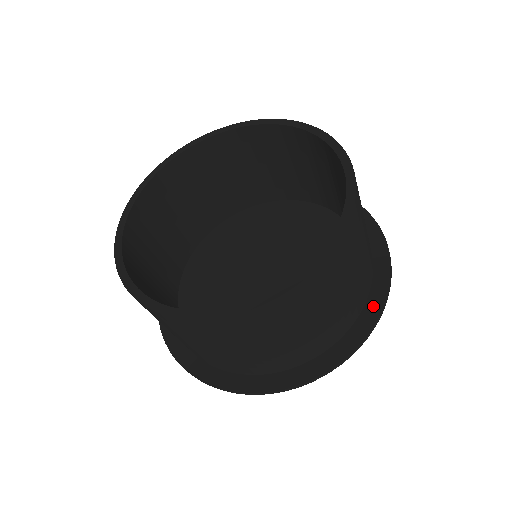
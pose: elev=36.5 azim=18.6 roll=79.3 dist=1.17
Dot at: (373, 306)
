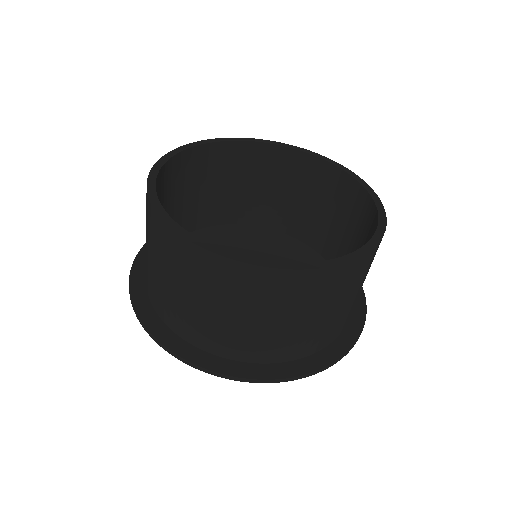
Dot at: occluded
